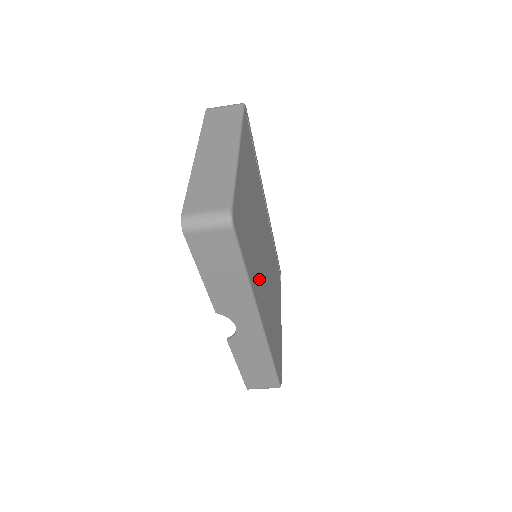
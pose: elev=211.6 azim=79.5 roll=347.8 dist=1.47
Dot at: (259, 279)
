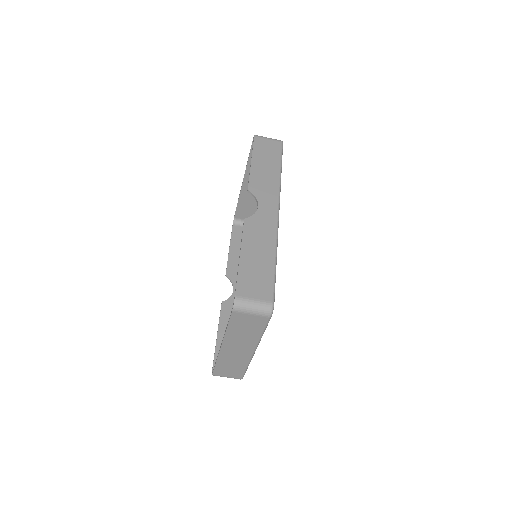
Dot at: occluded
